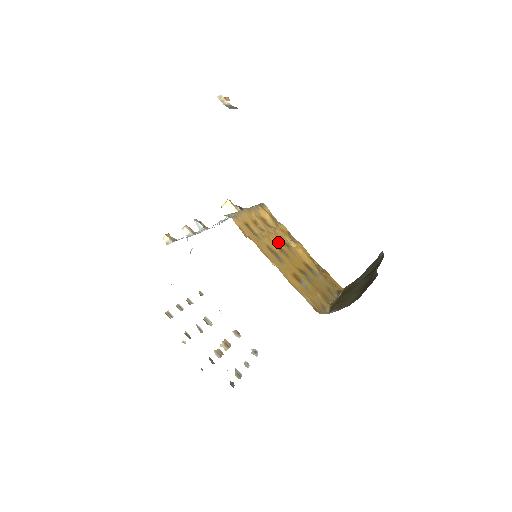
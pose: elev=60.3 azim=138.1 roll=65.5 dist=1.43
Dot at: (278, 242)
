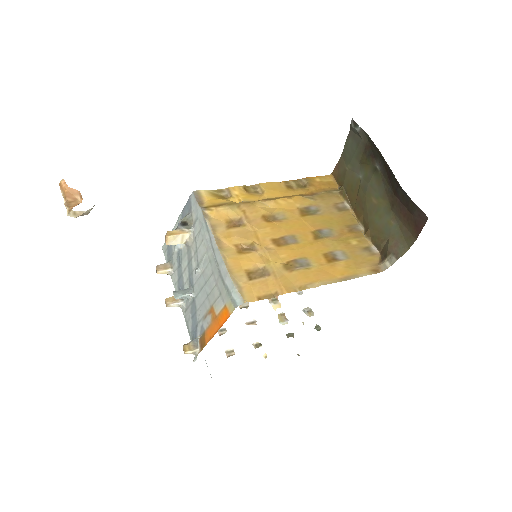
Dot at: (271, 235)
